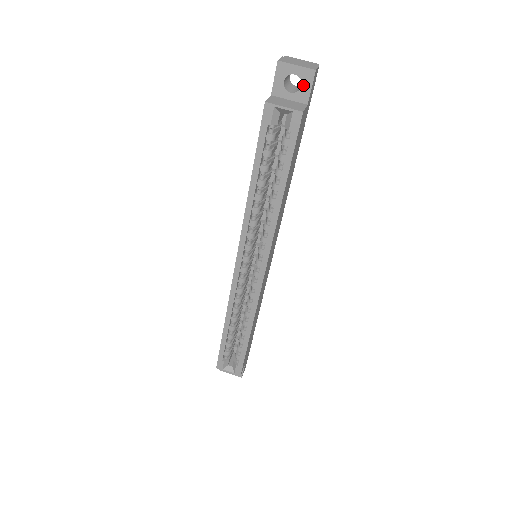
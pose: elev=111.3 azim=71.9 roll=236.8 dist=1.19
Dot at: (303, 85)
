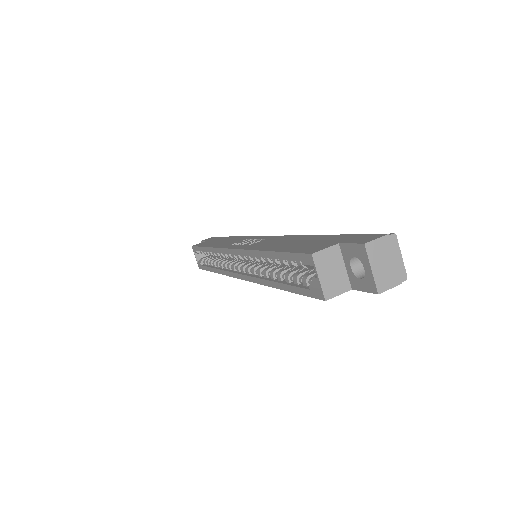
Dot at: (362, 281)
